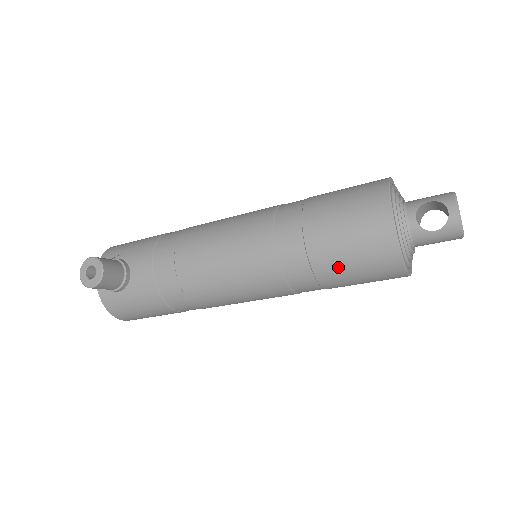
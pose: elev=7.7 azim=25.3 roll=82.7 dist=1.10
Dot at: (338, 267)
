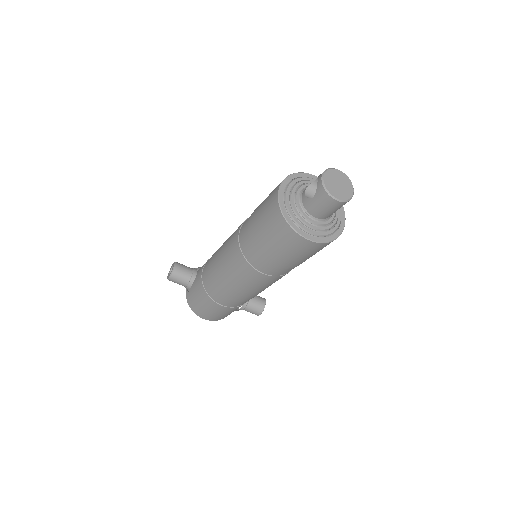
Dot at: (261, 237)
